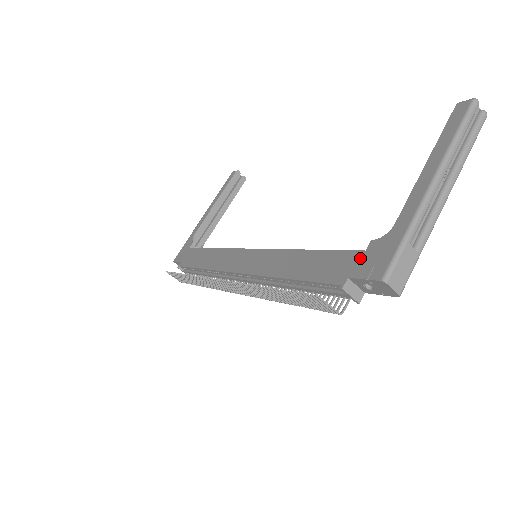
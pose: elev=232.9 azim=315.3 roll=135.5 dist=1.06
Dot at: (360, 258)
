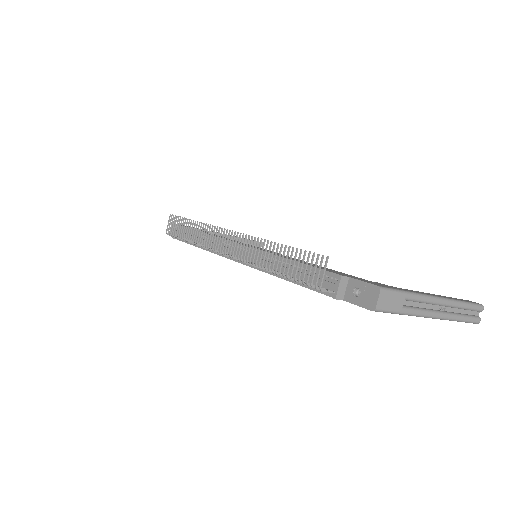
Dot at: (364, 279)
